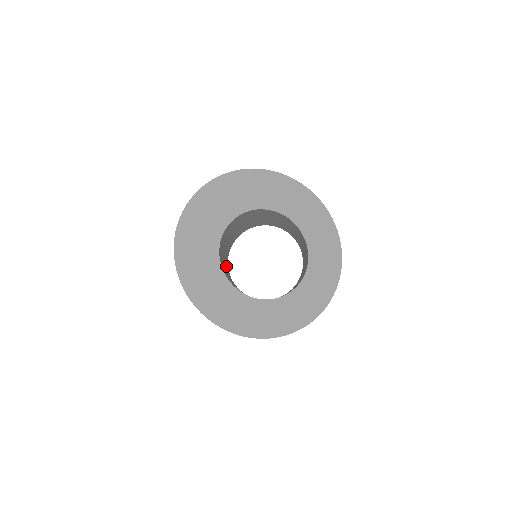
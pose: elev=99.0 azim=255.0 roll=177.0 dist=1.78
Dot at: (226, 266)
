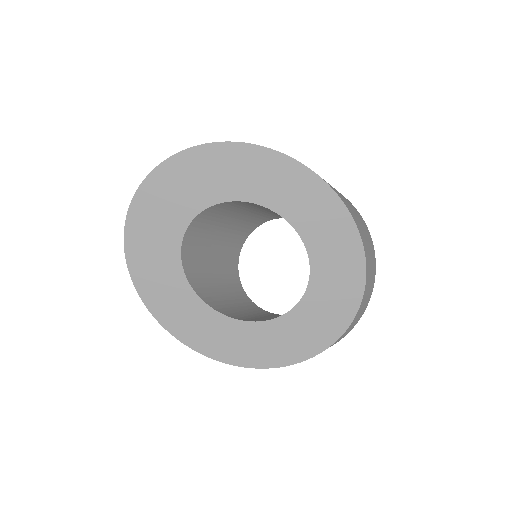
Dot at: (228, 248)
